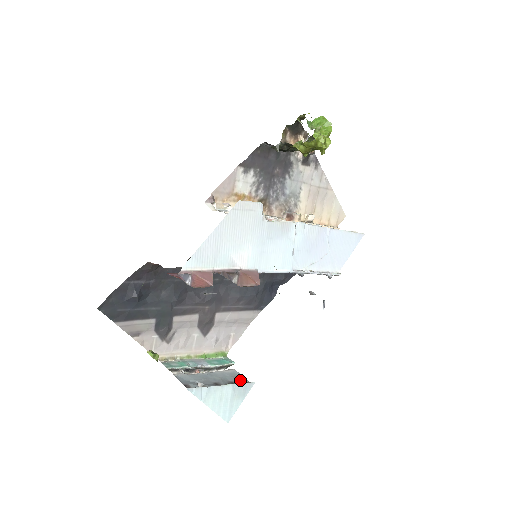
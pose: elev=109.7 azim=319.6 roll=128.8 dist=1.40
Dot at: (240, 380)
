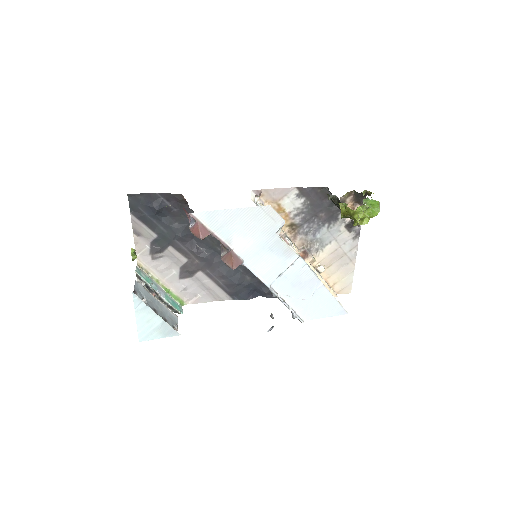
Dot at: (173, 324)
